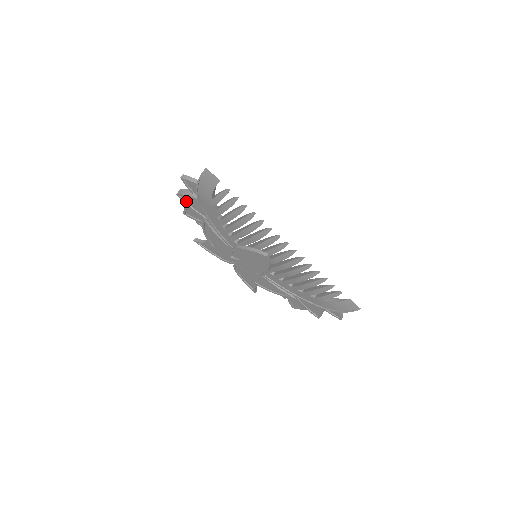
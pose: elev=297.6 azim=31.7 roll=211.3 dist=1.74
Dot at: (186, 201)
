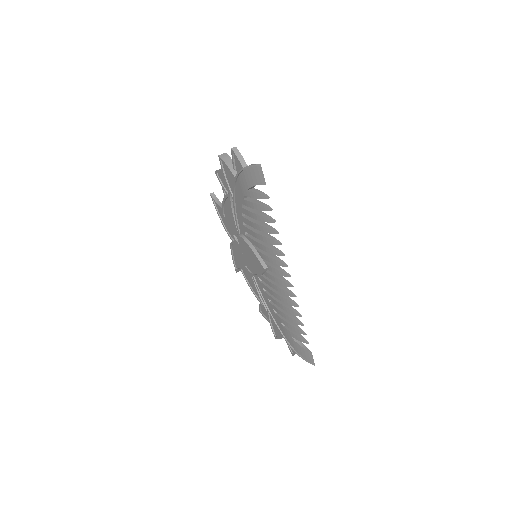
Dot at: (224, 168)
